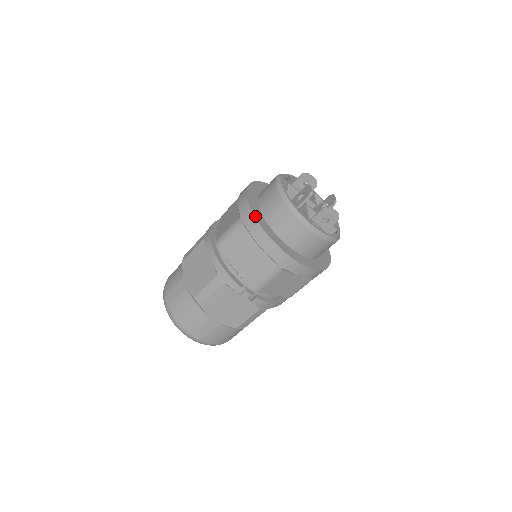
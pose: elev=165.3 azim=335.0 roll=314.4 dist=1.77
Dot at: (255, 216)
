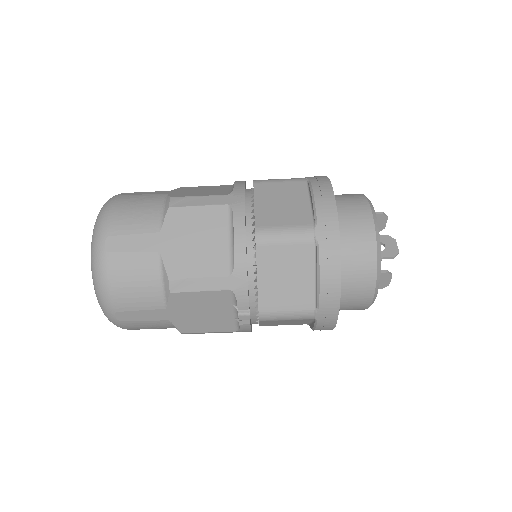
Dot at: (340, 245)
